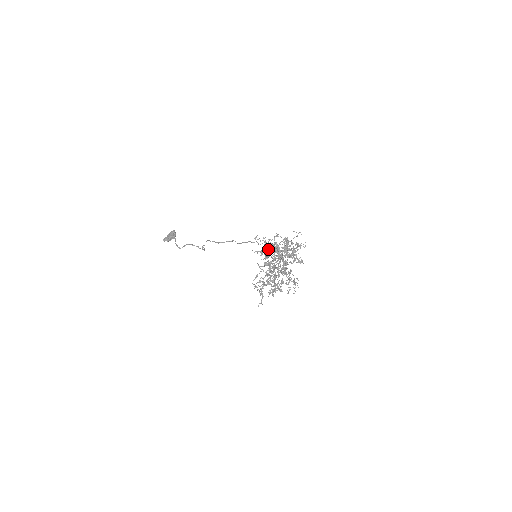
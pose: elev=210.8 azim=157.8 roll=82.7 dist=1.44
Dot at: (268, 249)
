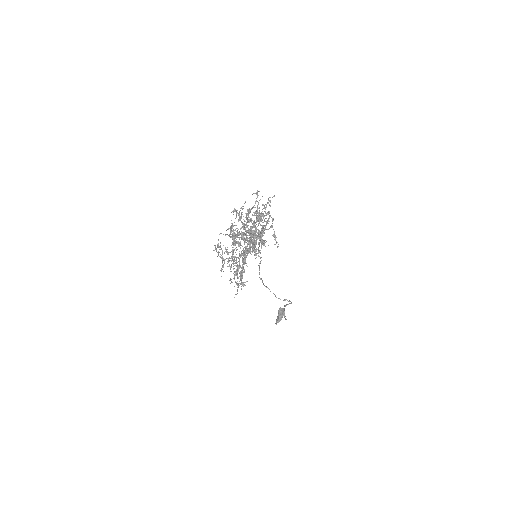
Dot at: occluded
